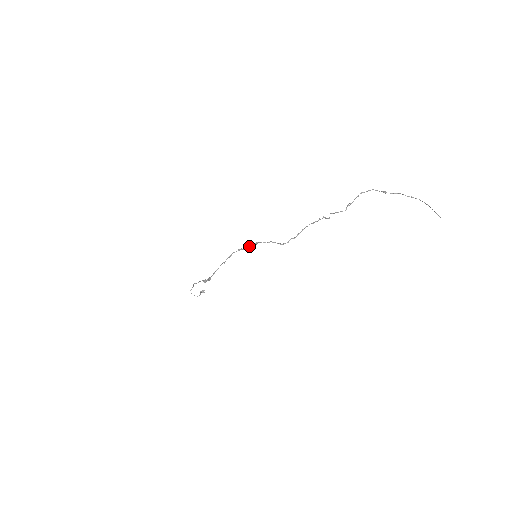
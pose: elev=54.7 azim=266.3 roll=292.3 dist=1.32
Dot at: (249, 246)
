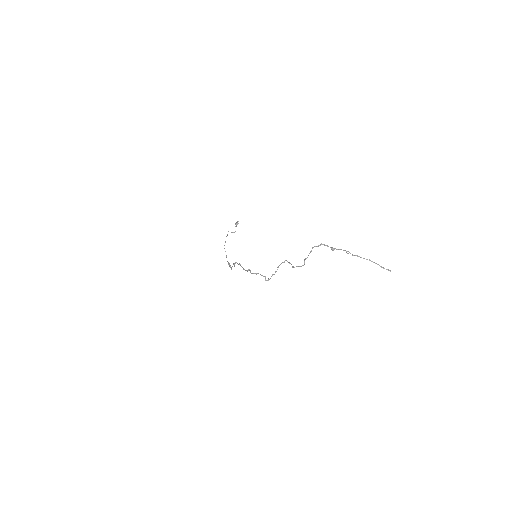
Dot at: (244, 269)
